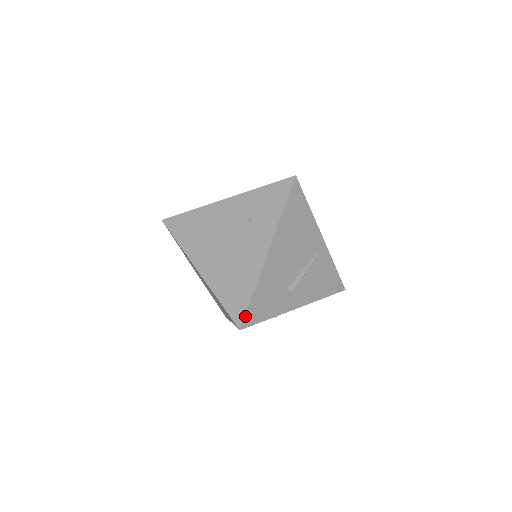
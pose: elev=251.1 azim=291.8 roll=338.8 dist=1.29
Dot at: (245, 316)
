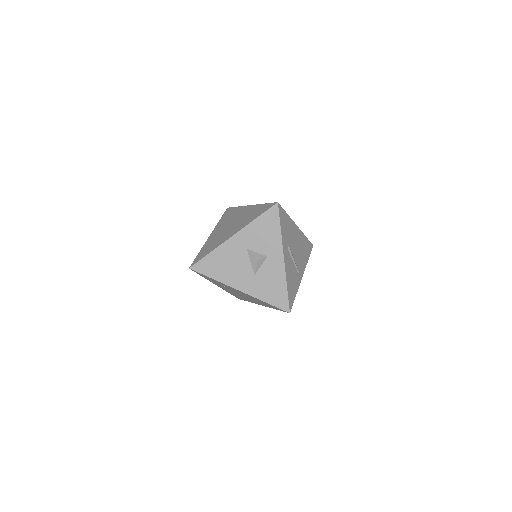
Dot at: (281, 207)
